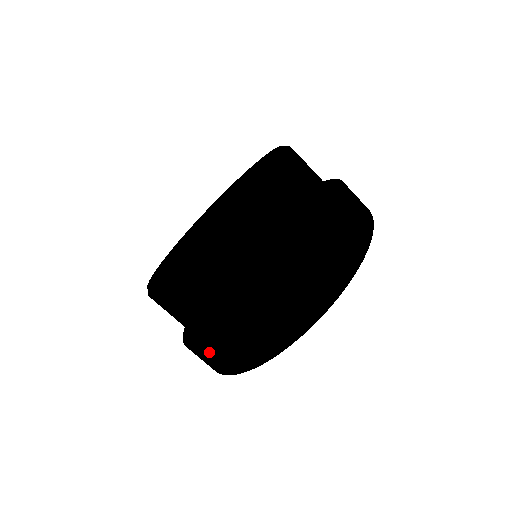
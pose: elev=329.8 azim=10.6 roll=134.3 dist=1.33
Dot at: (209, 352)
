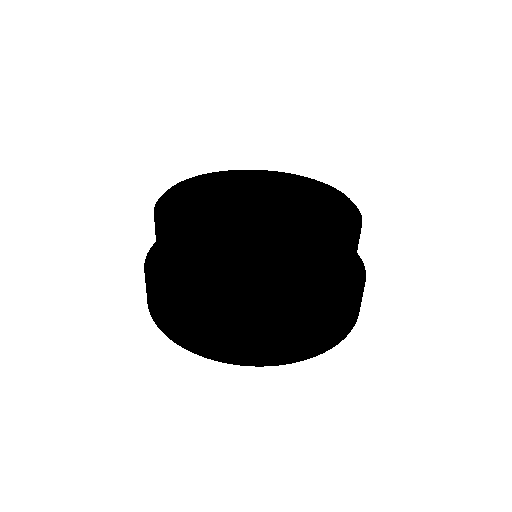
Dot at: (281, 337)
